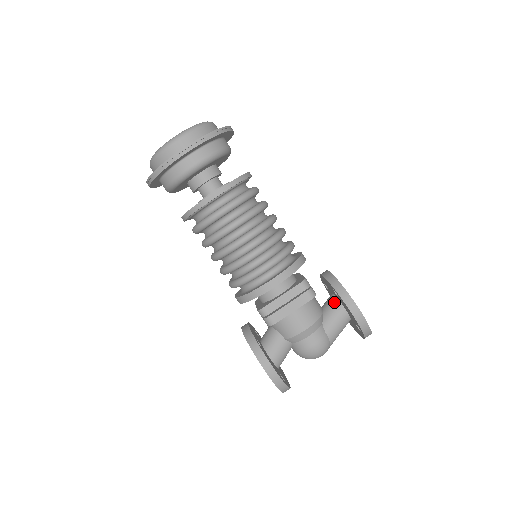
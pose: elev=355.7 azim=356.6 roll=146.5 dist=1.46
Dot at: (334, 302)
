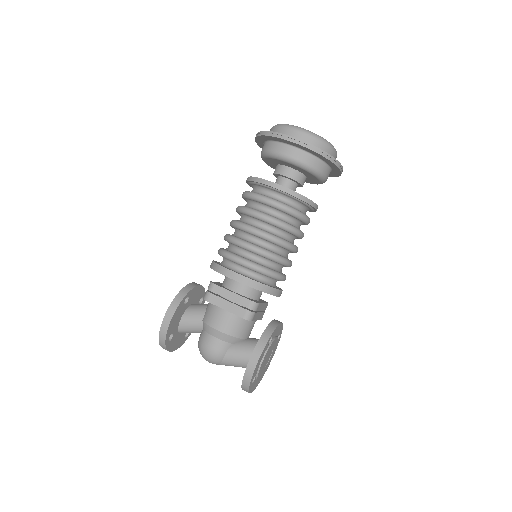
Dot at: occluded
